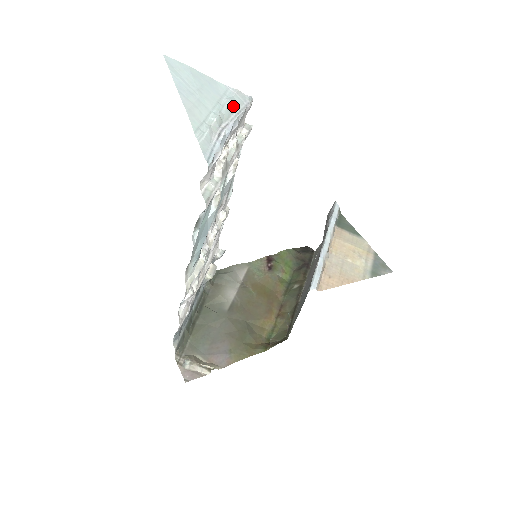
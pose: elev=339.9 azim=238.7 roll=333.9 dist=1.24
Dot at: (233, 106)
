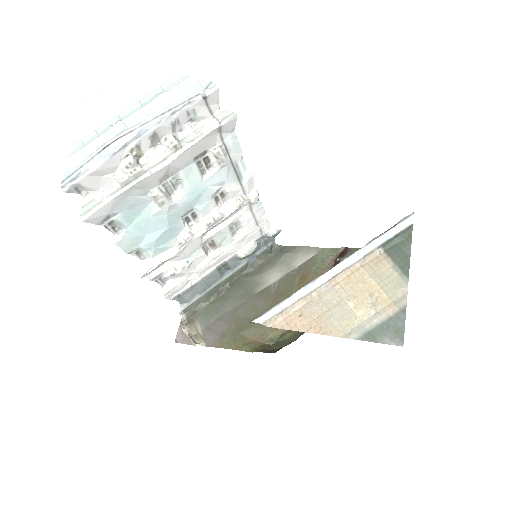
Dot at: (162, 103)
